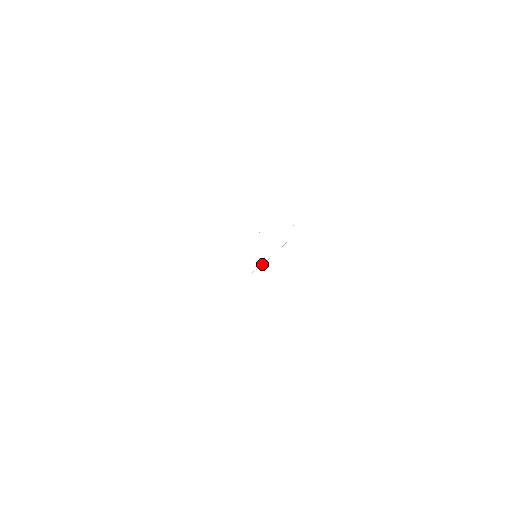
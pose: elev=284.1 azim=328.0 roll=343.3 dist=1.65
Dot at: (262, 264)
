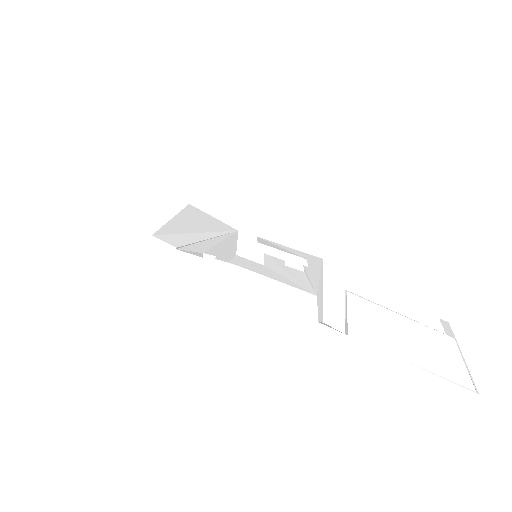
Dot at: (232, 225)
